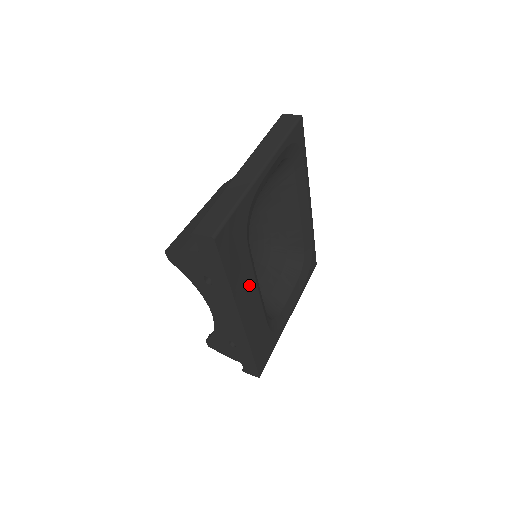
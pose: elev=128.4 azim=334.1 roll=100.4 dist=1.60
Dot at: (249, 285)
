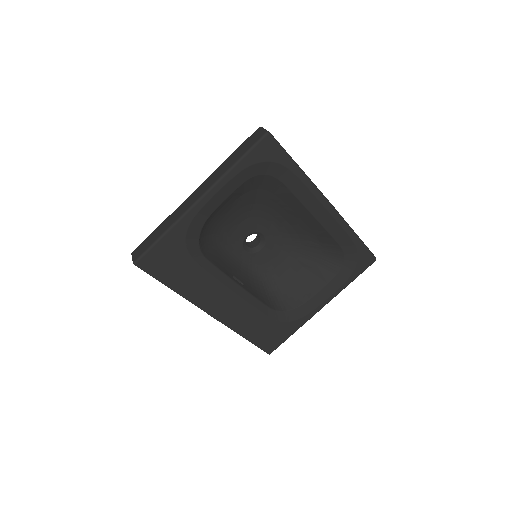
Dot at: (213, 290)
